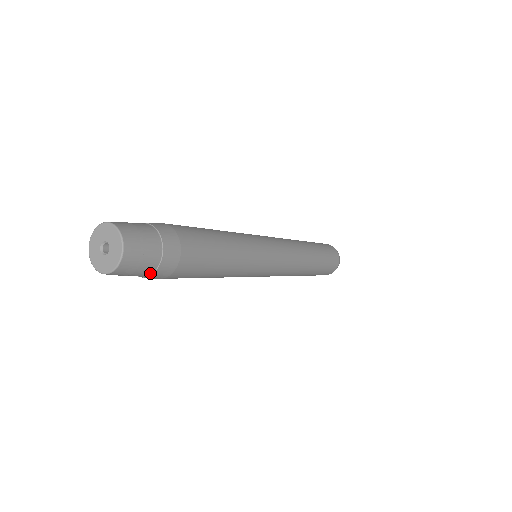
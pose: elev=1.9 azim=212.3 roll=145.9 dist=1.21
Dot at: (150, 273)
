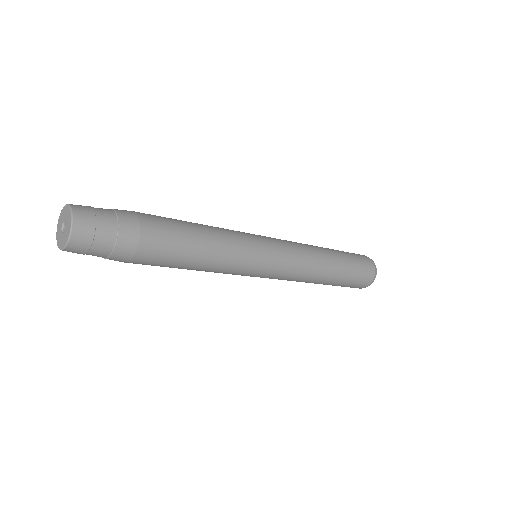
Dot at: (115, 233)
